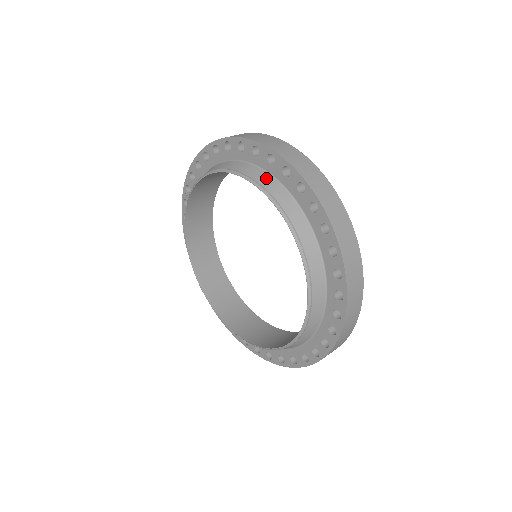
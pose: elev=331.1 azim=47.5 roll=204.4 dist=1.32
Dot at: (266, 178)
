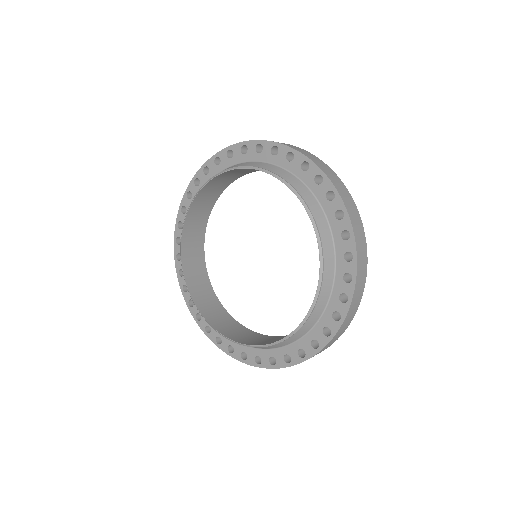
Dot at: occluded
